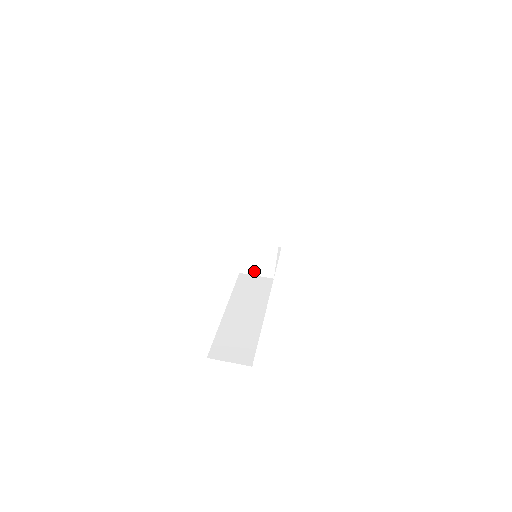
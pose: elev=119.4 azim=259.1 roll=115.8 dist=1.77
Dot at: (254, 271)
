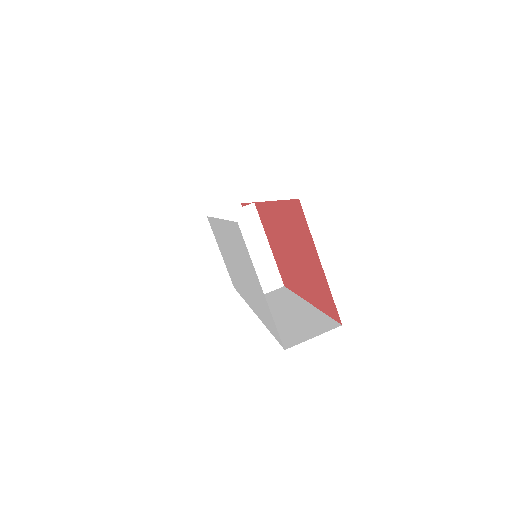
Dot at: occluded
